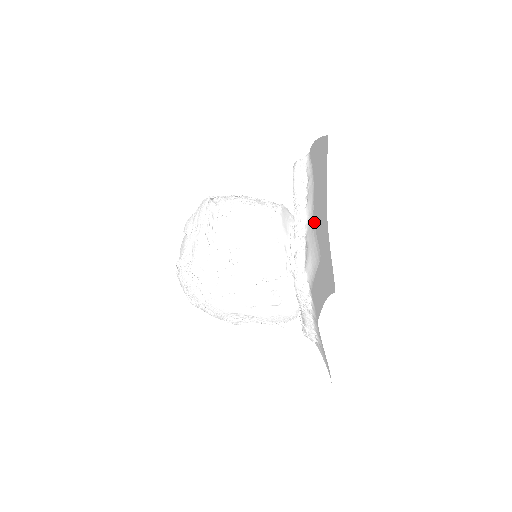
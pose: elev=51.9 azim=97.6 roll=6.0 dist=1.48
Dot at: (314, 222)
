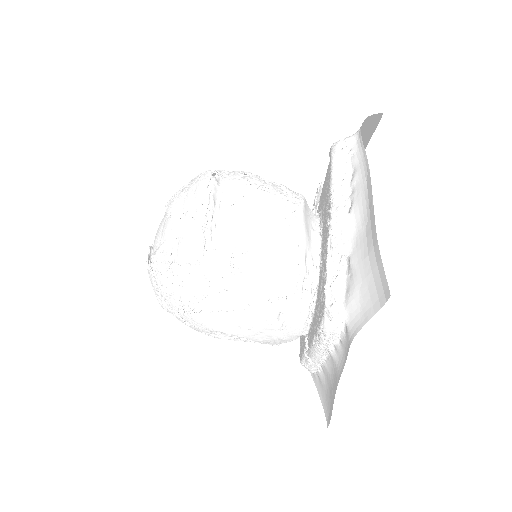
Dot at: (372, 243)
